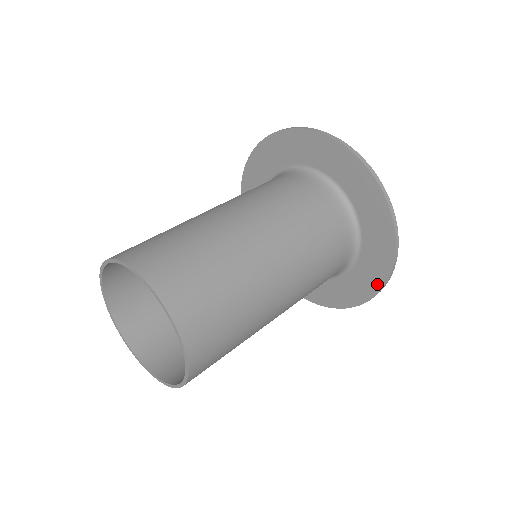
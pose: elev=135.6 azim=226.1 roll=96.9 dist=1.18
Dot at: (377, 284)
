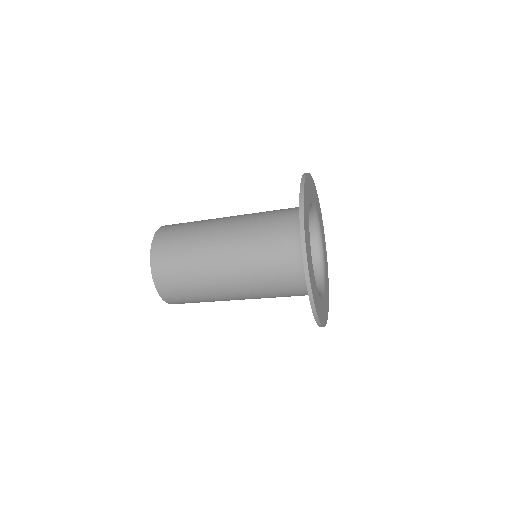
Dot at: occluded
